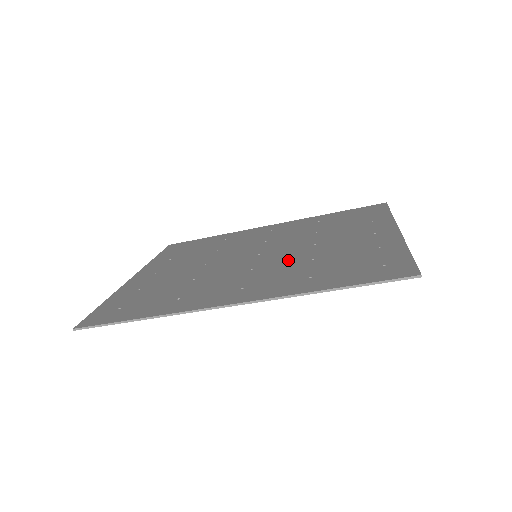
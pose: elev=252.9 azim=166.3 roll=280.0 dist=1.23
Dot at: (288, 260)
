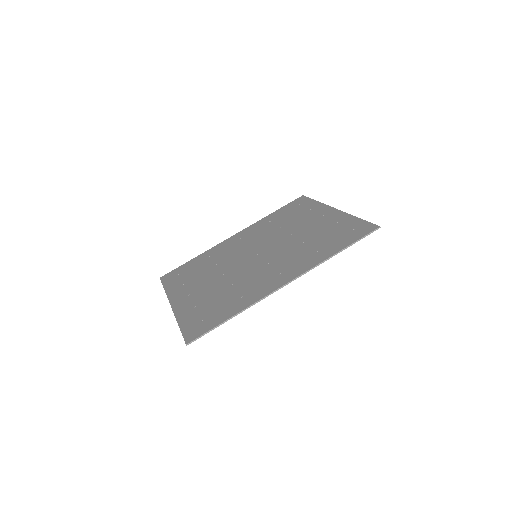
Dot at: (286, 249)
